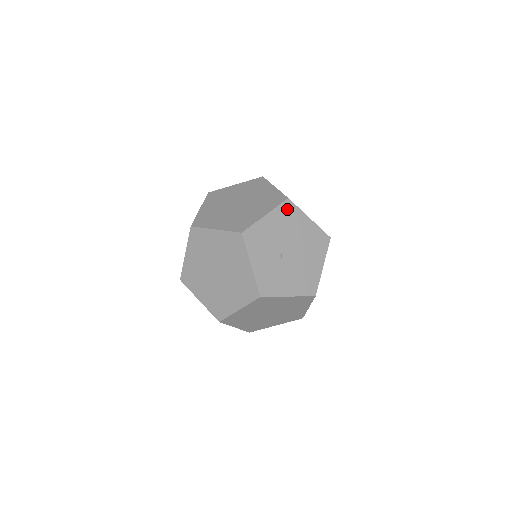
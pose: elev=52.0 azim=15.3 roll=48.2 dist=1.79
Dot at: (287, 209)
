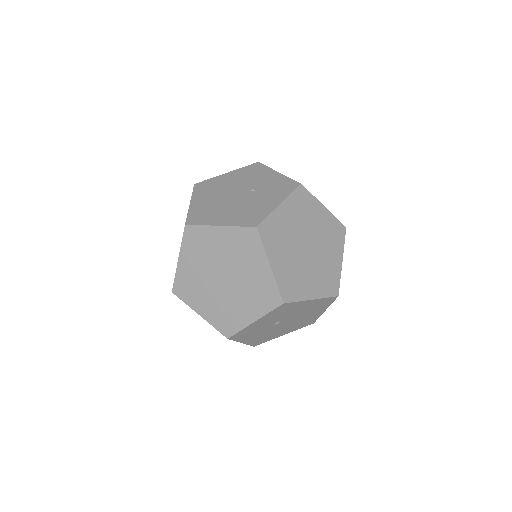
Dot at: (327, 301)
